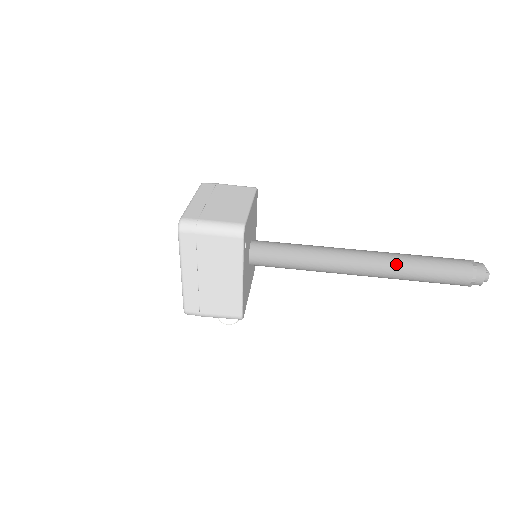
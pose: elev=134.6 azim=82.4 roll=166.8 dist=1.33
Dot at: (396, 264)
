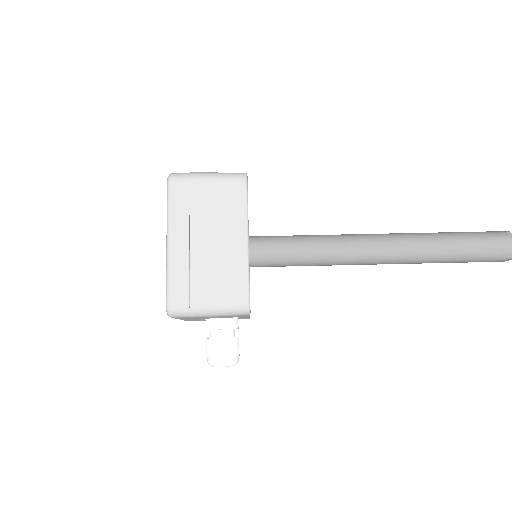
Dot at: (422, 236)
